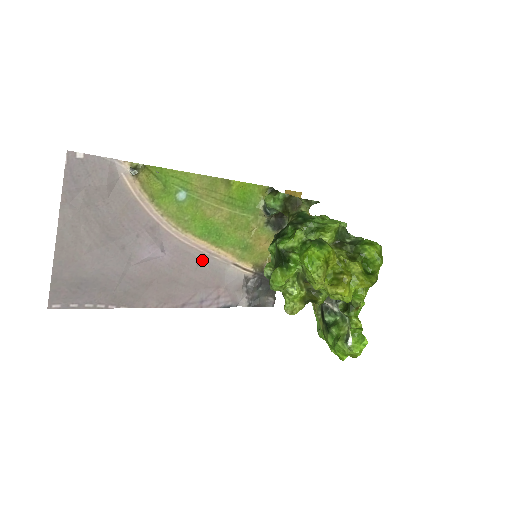
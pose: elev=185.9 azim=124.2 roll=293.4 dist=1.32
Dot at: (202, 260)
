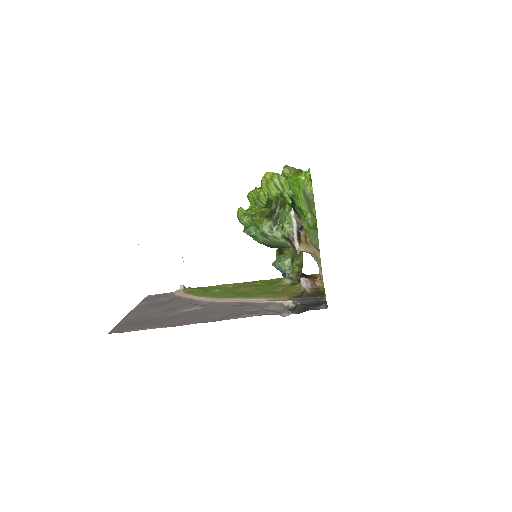
Dot at: occluded
